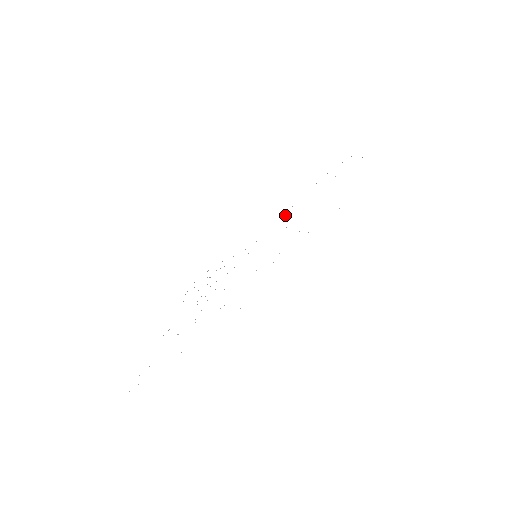
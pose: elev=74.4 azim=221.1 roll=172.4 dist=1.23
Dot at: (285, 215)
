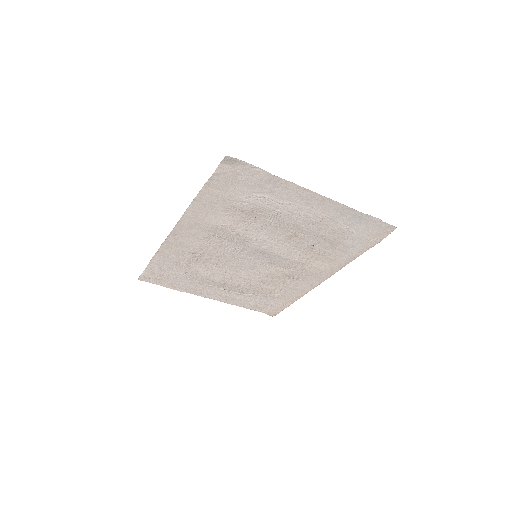
Dot at: (316, 258)
